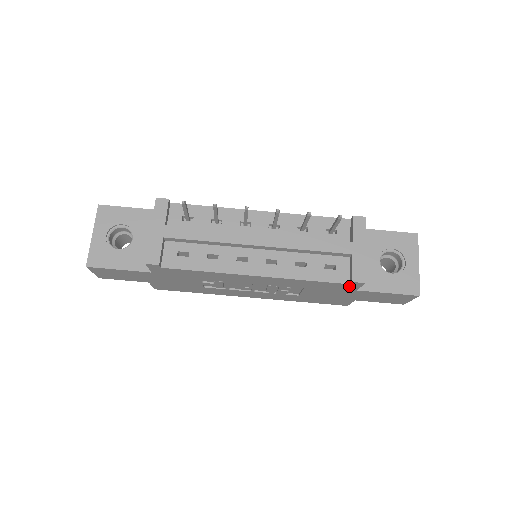
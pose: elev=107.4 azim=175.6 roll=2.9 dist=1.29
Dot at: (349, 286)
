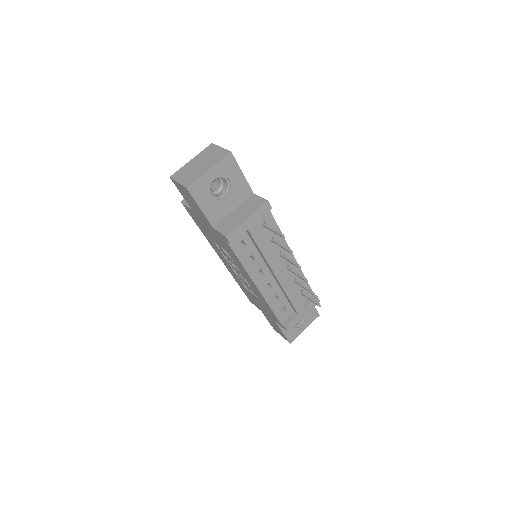
Dot at: (278, 322)
